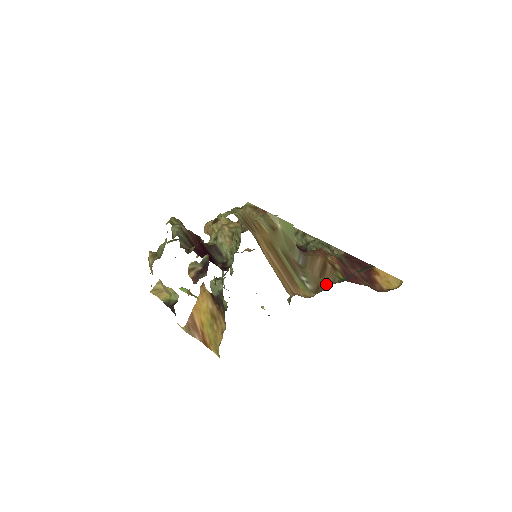
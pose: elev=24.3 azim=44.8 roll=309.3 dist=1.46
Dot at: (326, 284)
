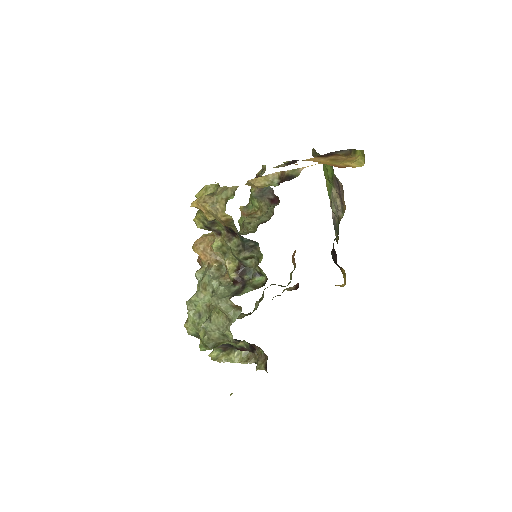
Dot at: occluded
